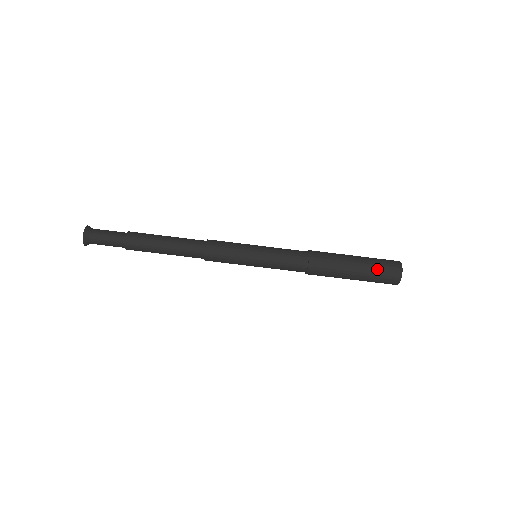
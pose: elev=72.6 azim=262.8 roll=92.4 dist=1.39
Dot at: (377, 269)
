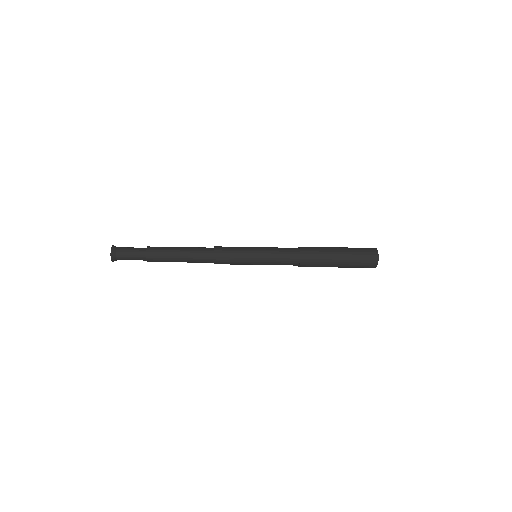
Dot at: (357, 261)
